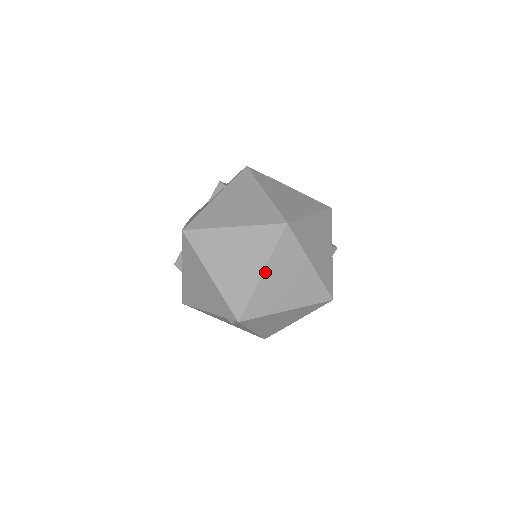
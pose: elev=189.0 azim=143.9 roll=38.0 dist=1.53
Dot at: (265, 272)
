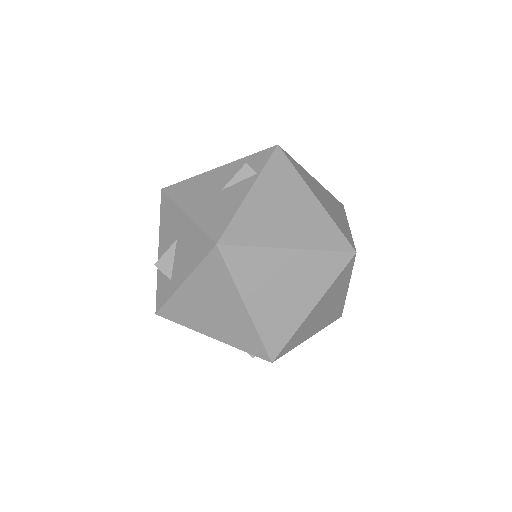
Dot at: (316, 306)
